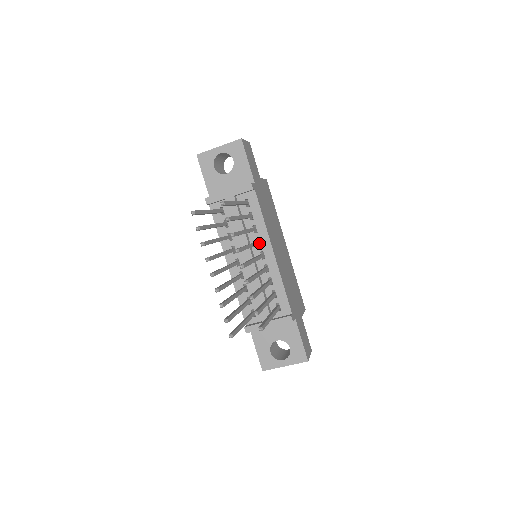
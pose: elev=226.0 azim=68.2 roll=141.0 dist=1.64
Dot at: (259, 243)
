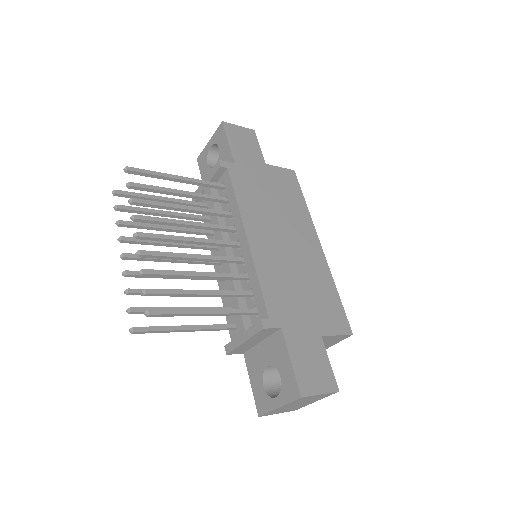
Dot at: (229, 229)
